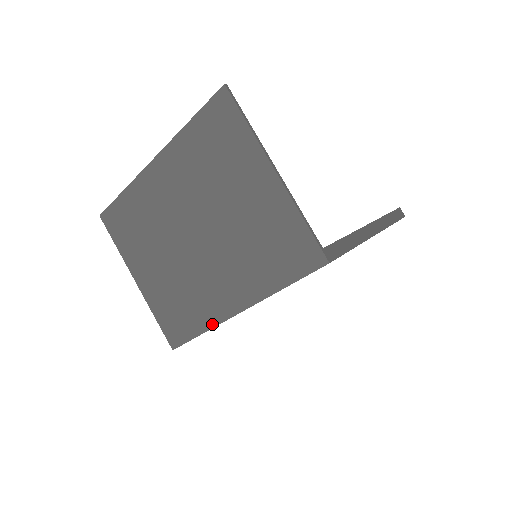
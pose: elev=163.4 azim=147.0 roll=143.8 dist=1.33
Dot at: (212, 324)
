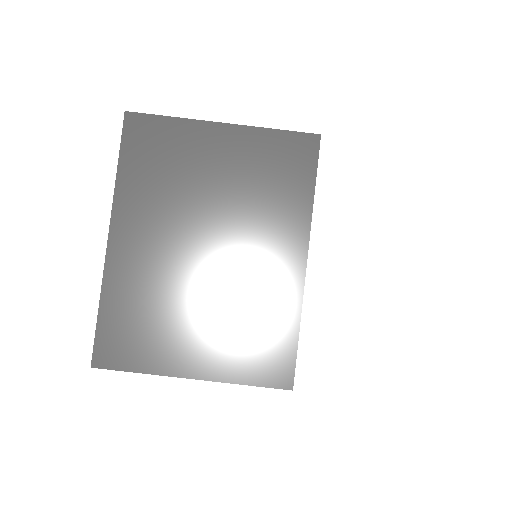
Dot at: (298, 304)
